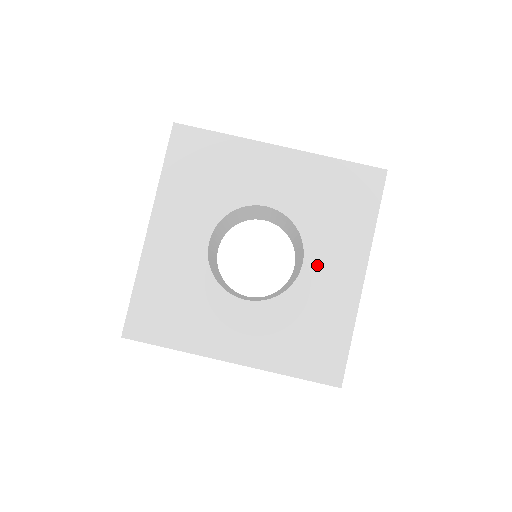
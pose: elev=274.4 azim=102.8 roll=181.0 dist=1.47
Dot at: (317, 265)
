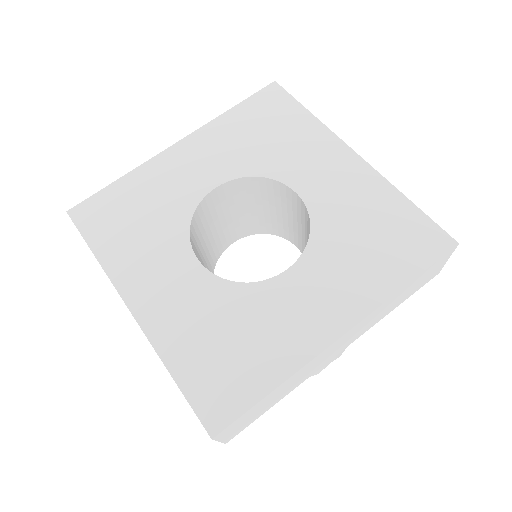
Dot at: (309, 183)
